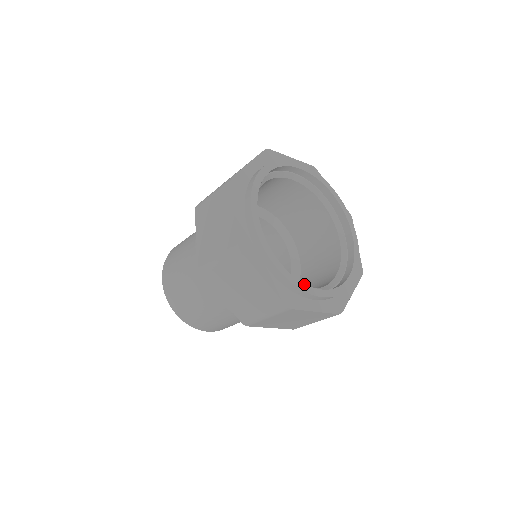
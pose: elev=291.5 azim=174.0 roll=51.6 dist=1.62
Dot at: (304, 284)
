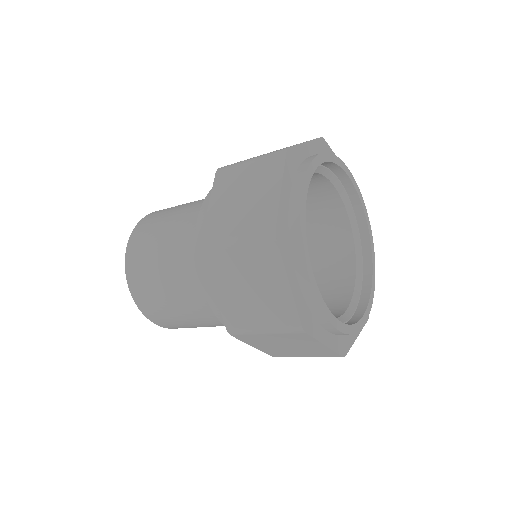
Dot at: (354, 324)
